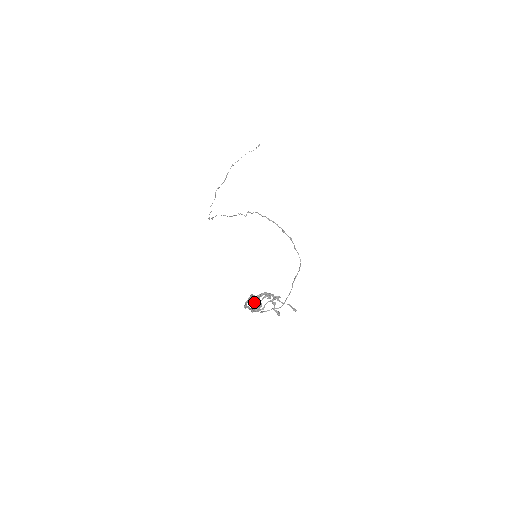
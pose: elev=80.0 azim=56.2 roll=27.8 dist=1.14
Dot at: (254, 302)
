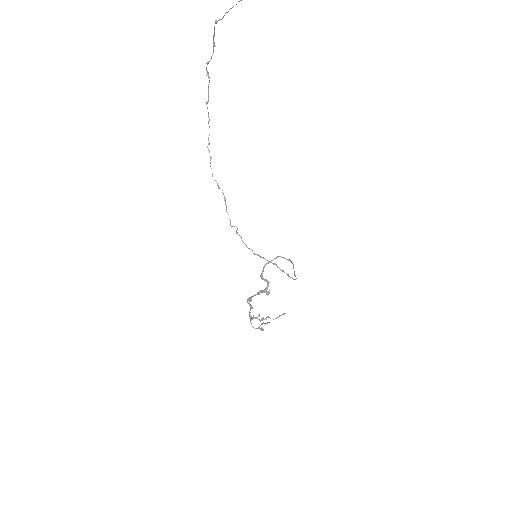
Dot at: (261, 275)
